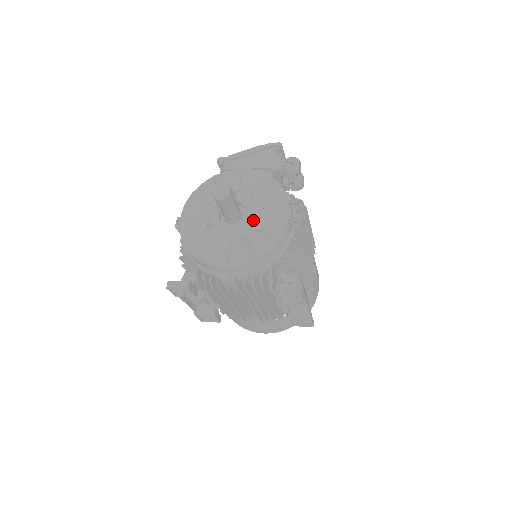
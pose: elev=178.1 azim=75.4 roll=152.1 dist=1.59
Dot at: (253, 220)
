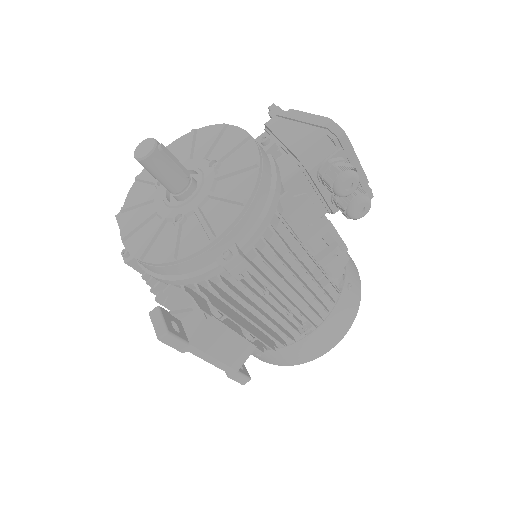
Dot at: (185, 212)
